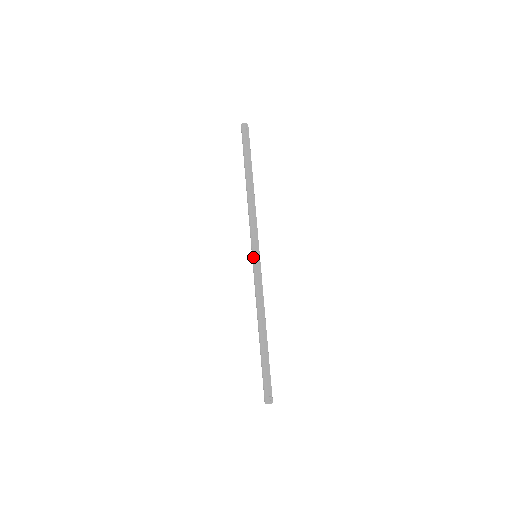
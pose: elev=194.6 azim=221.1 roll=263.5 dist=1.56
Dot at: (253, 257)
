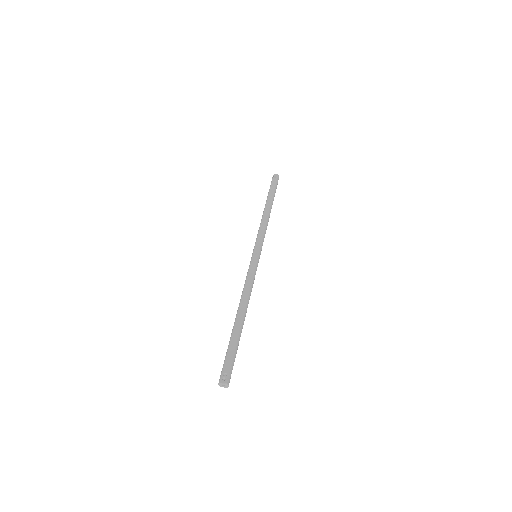
Dot at: occluded
